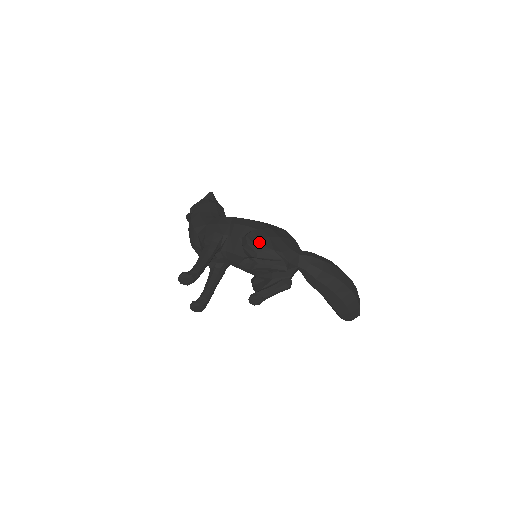
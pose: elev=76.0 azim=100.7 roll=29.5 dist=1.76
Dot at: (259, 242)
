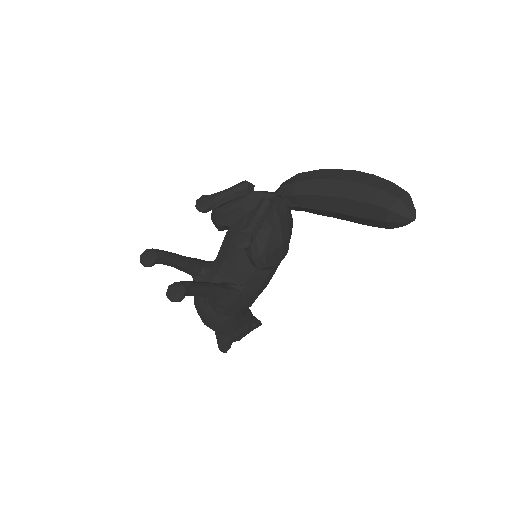
Dot at: occluded
